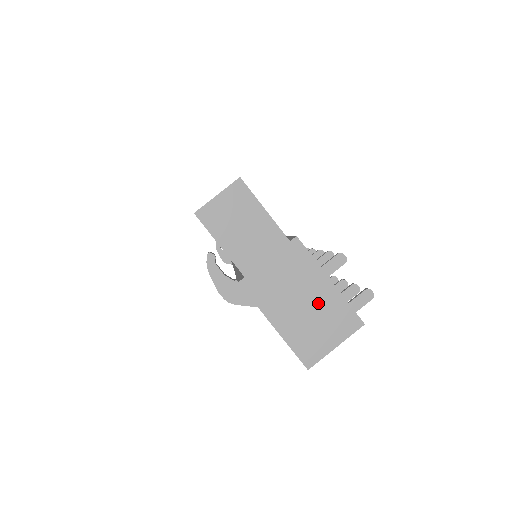
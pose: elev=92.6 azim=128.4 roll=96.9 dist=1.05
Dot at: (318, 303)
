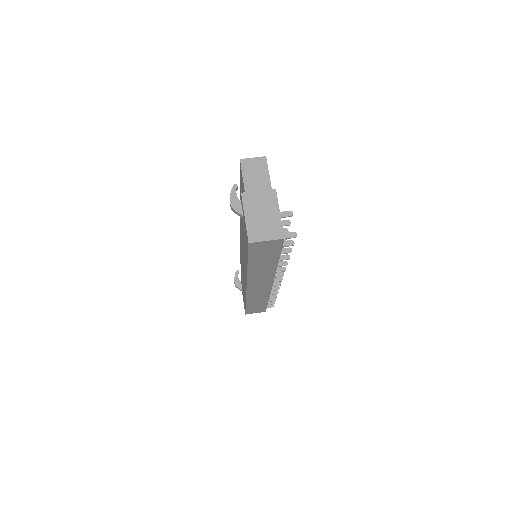
Dot at: (269, 219)
